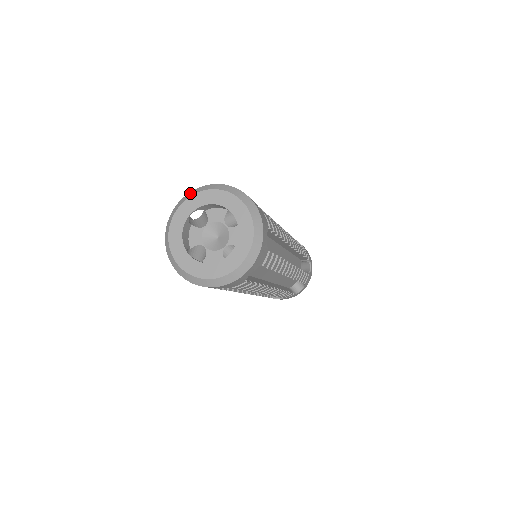
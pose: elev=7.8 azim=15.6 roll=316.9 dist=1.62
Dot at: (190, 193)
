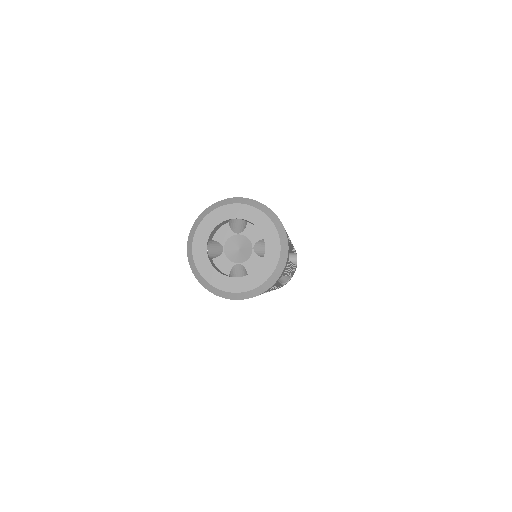
Dot at: (248, 200)
